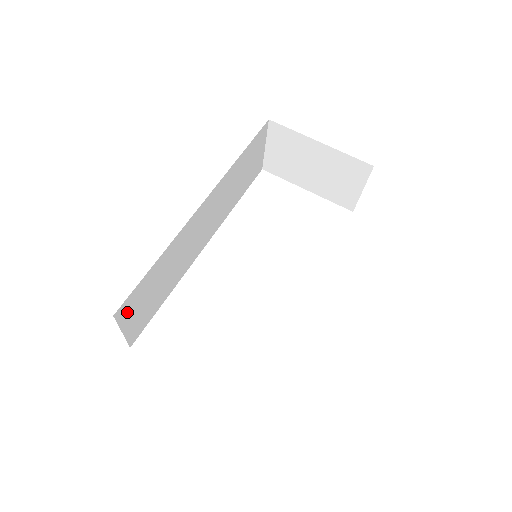
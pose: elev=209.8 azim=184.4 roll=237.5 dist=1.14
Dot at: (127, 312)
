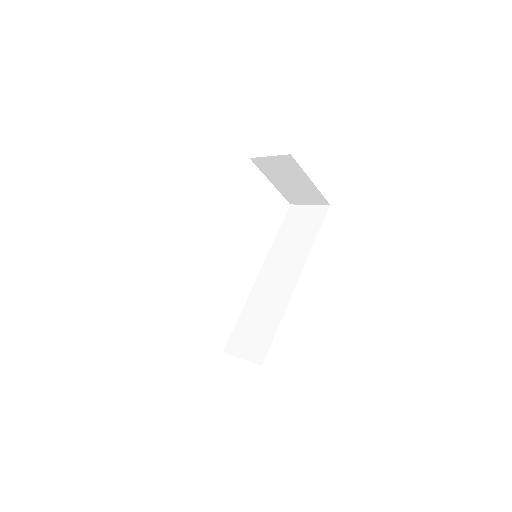
Dot at: occluded
